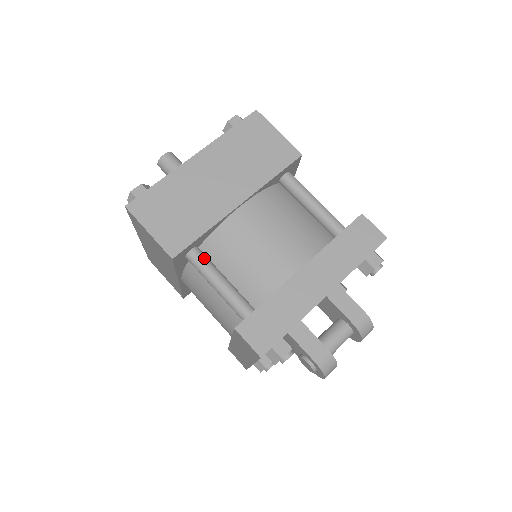
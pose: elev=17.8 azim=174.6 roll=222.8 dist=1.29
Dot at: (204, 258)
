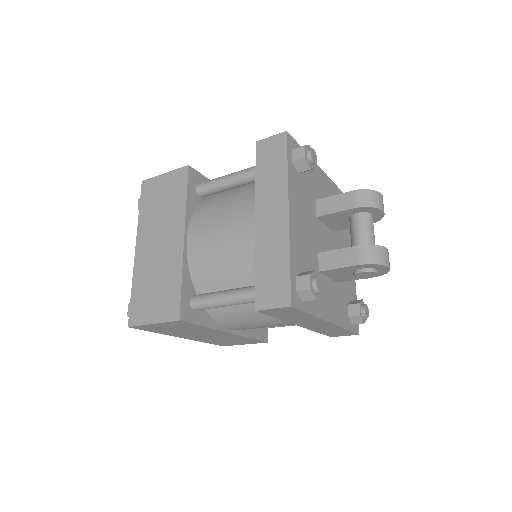
Dot at: (202, 296)
